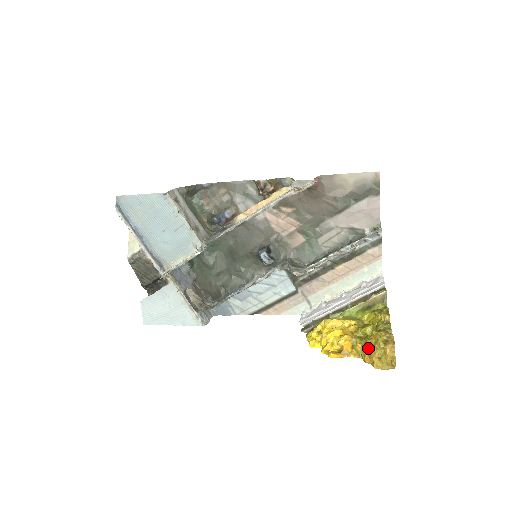
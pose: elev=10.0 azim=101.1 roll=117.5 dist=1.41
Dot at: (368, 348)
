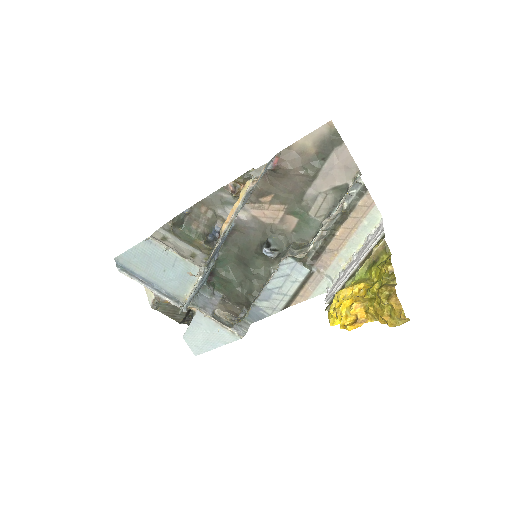
Dot at: (377, 309)
